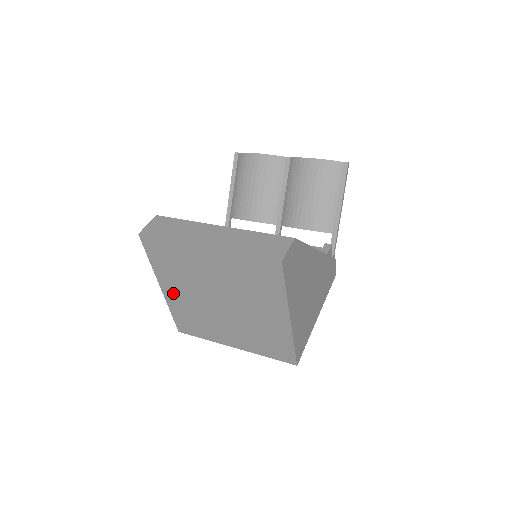
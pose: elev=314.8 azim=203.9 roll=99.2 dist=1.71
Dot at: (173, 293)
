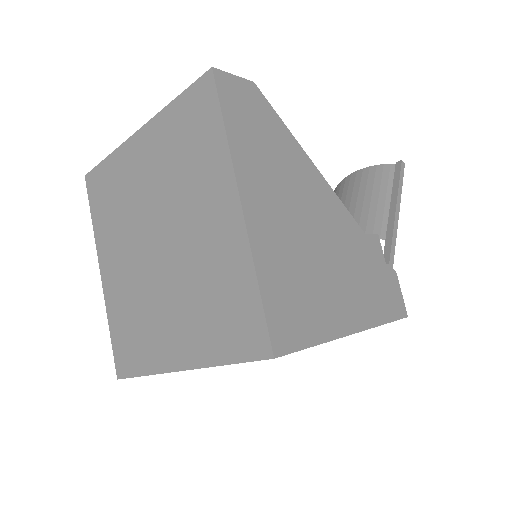
Dot at: (111, 274)
